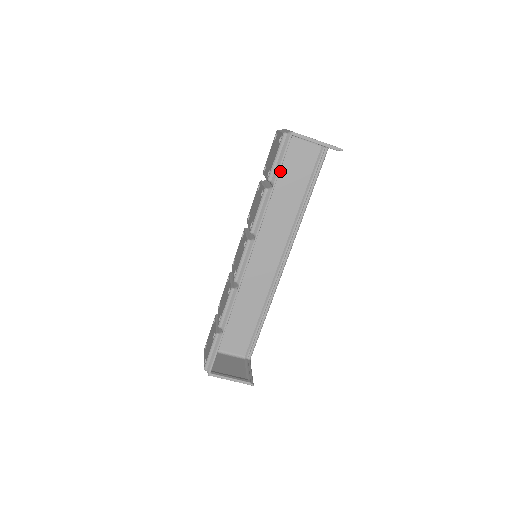
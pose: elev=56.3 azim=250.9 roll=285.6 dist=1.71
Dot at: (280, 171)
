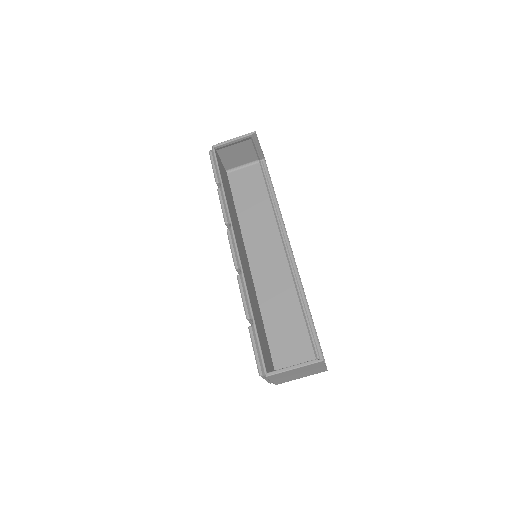
Dot at: (240, 196)
